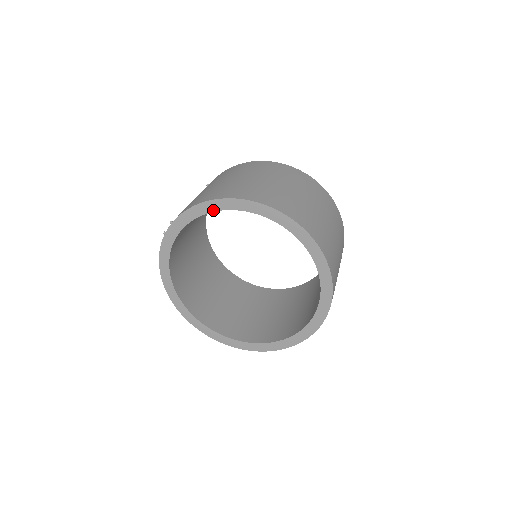
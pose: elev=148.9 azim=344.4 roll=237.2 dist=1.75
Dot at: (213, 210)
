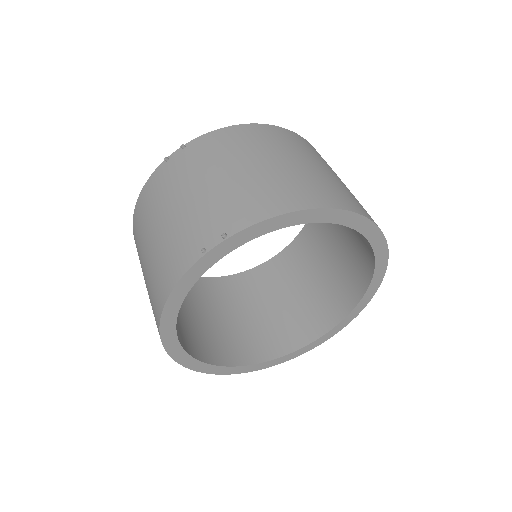
Dot at: (302, 222)
